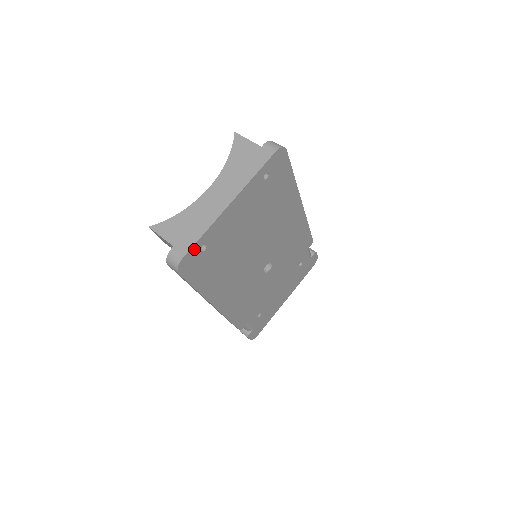
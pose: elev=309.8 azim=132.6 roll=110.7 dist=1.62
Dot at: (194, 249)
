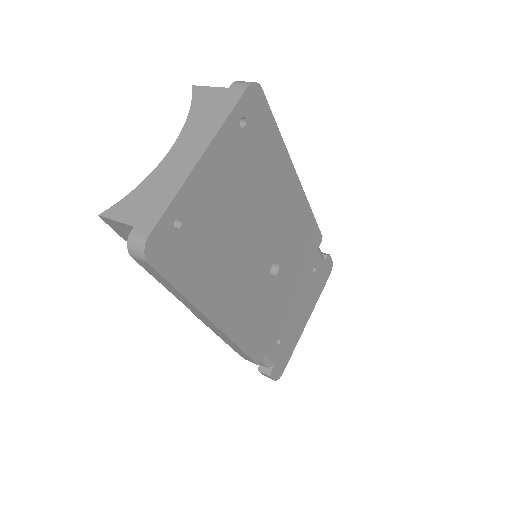
Dot at: (163, 224)
